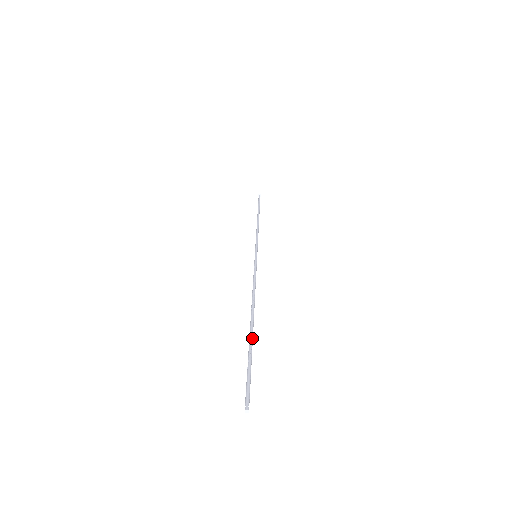
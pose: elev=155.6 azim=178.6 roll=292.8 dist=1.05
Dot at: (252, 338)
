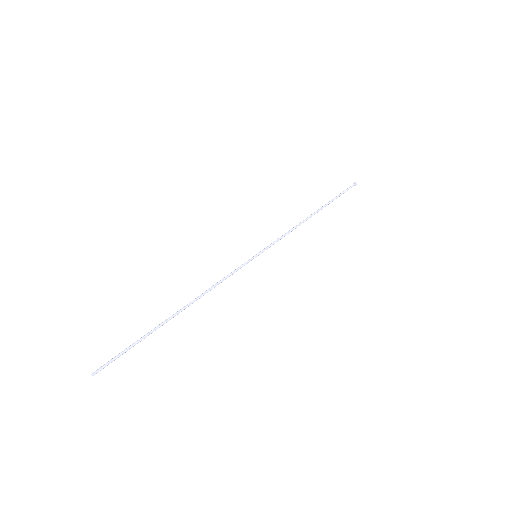
Dot at: (156, 328)
